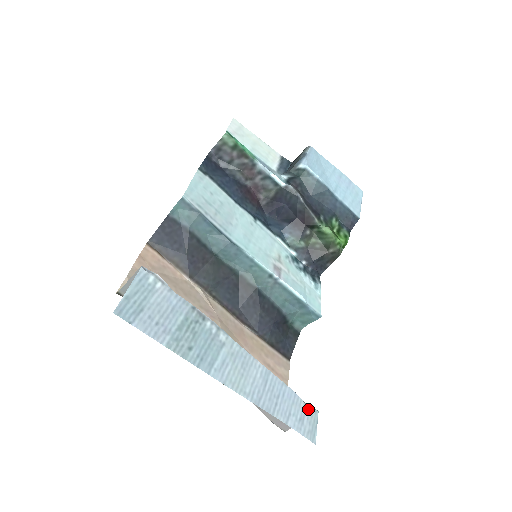
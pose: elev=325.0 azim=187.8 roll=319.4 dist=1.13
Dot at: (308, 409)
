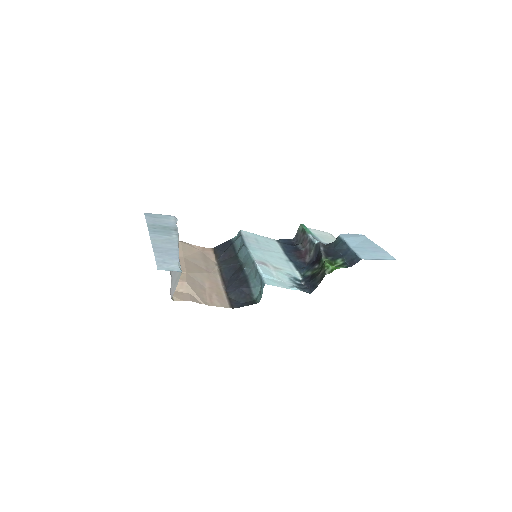
Dot at: (176, 266)
